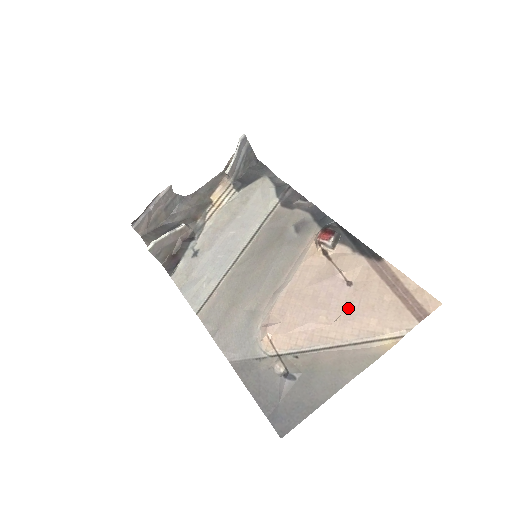
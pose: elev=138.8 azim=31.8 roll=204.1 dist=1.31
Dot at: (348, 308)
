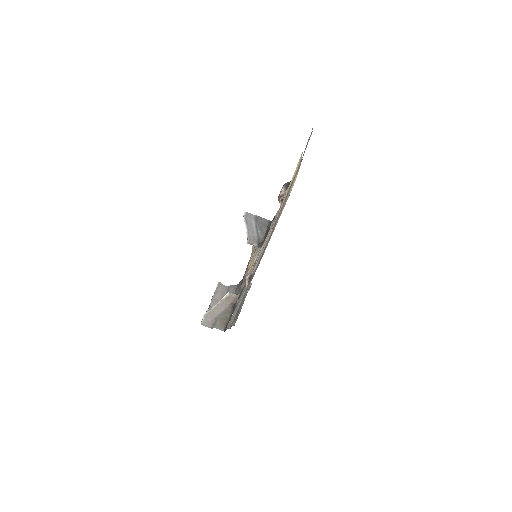
Dot at: occluded
